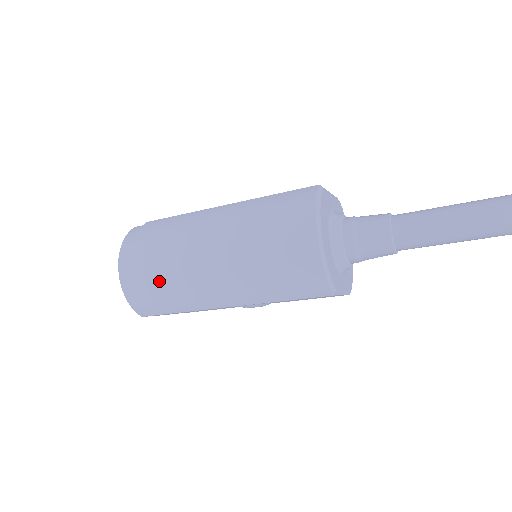
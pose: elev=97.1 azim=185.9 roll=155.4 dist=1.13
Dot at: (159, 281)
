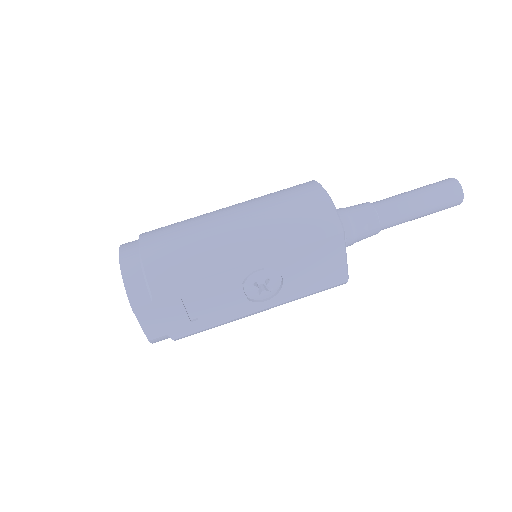
Dot at: (170, 246)
